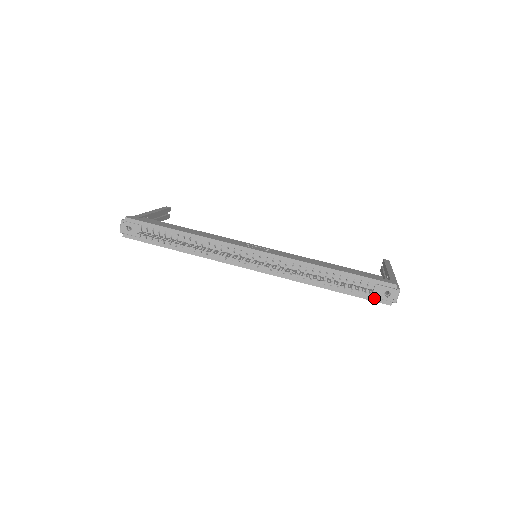
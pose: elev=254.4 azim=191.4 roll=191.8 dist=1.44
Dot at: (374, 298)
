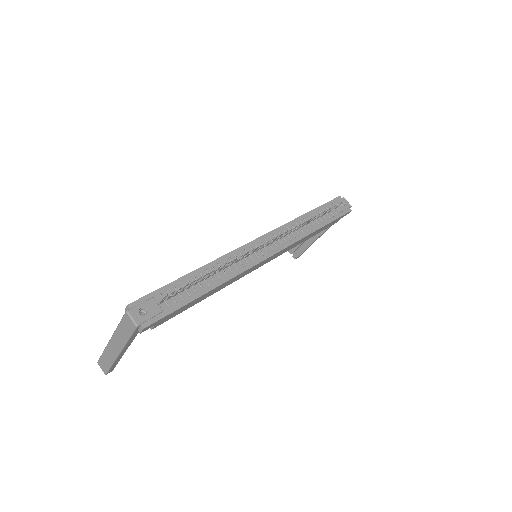
Dot at: (342, 213)
